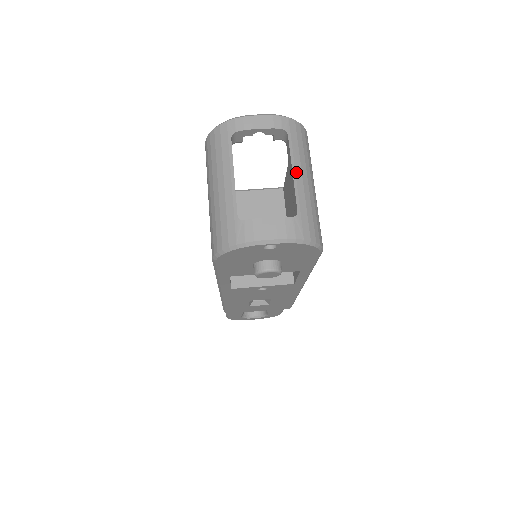
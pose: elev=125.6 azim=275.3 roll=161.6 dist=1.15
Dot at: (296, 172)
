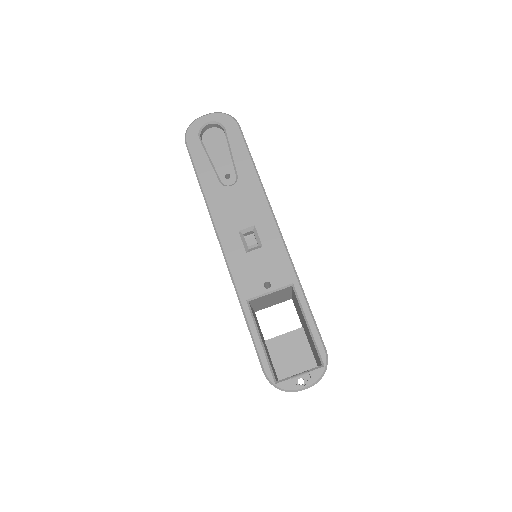
Dot at: occluded
